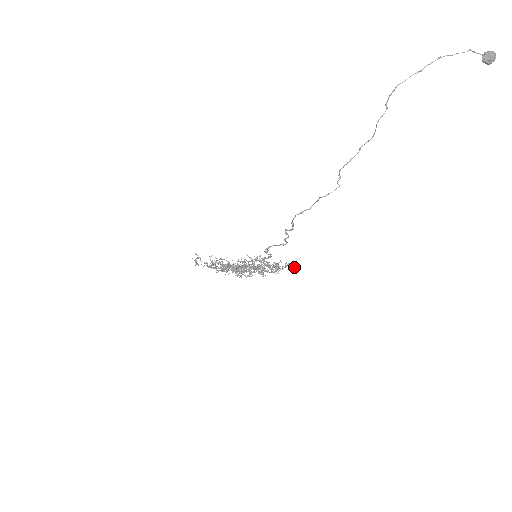
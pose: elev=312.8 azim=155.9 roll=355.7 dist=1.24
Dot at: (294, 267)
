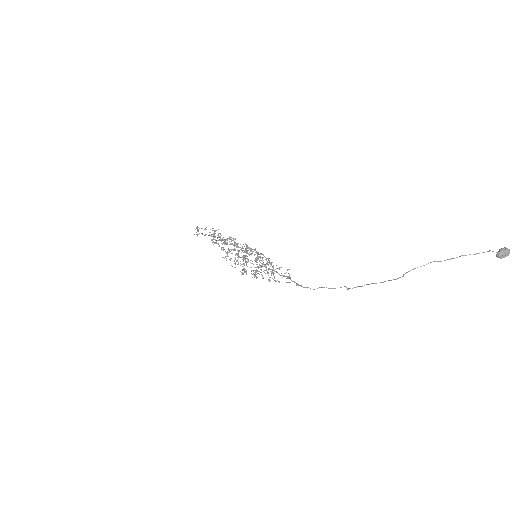
Dot at: occluded
